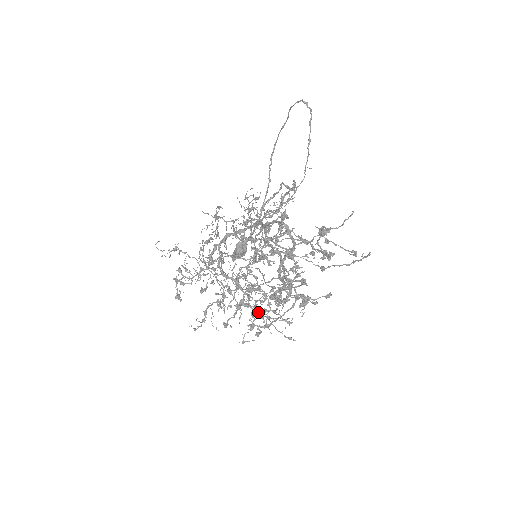
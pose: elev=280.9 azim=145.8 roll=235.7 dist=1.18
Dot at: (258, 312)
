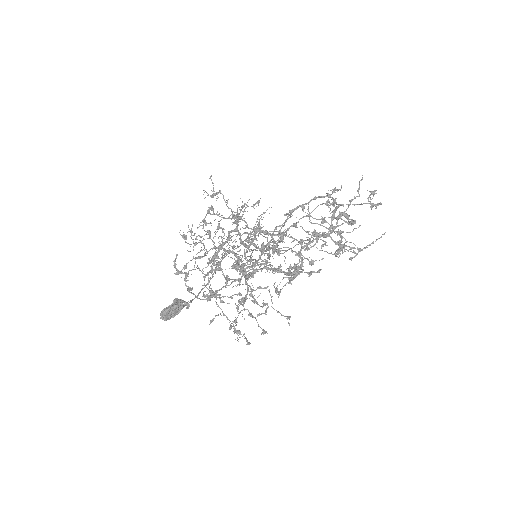
Dot at: (242, 304)
